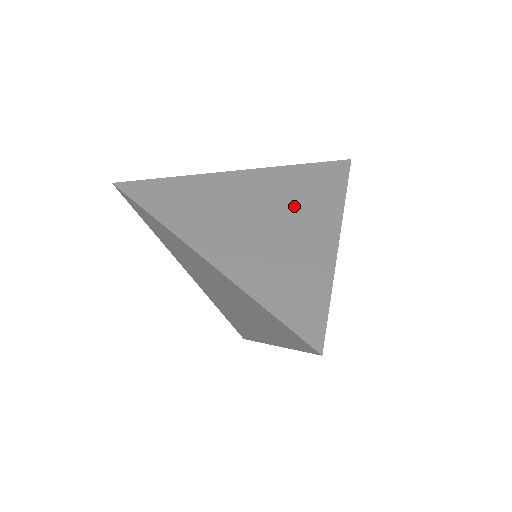
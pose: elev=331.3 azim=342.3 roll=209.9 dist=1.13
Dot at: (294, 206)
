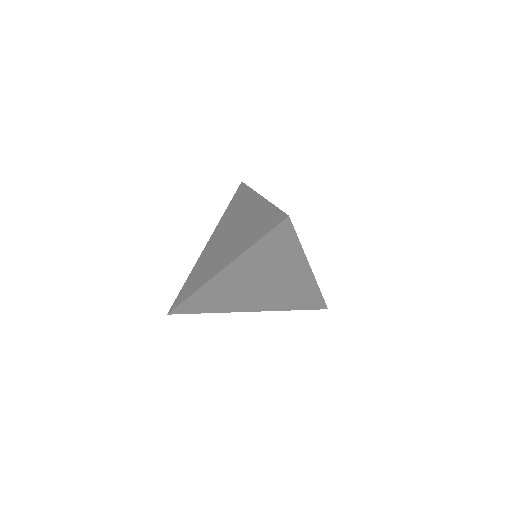
Dot at: occluded
